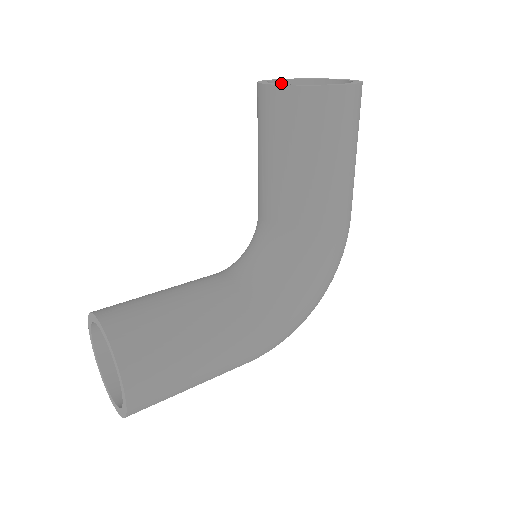
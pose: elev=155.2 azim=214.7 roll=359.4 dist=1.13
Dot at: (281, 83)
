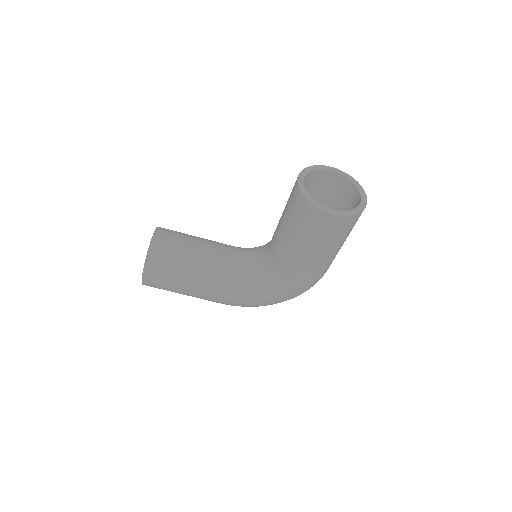
Dot at: (330, 172)
